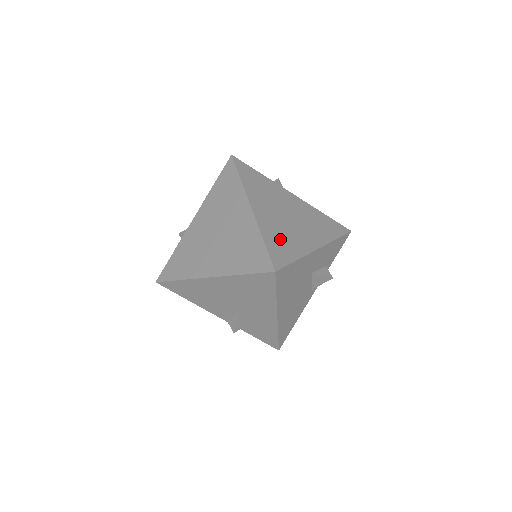
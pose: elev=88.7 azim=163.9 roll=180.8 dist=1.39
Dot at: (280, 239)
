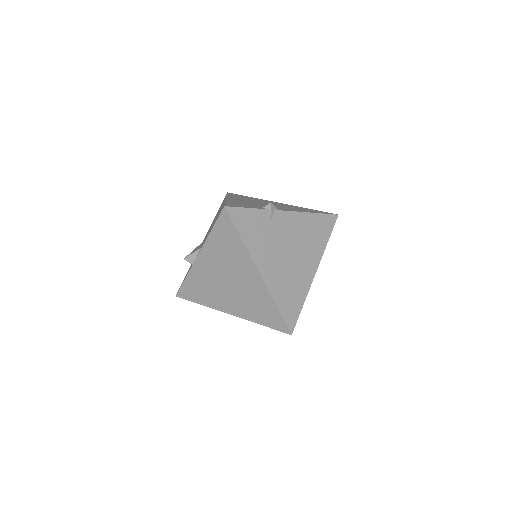
Dot at: (288, 292)
